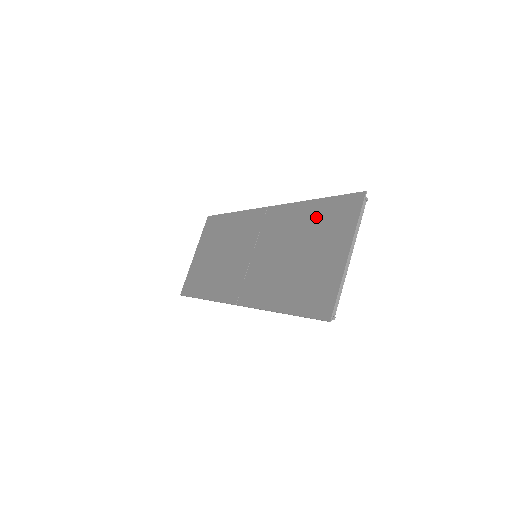
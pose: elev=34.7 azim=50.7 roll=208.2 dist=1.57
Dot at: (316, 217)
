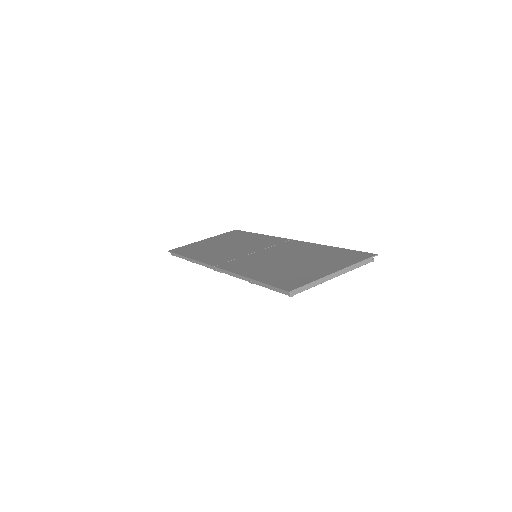
Dot at: (327, 252)
